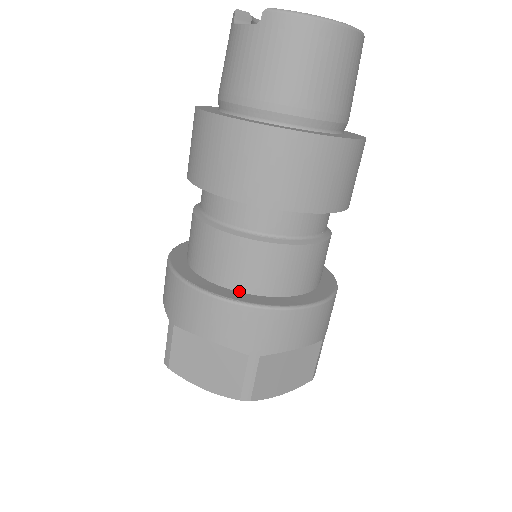
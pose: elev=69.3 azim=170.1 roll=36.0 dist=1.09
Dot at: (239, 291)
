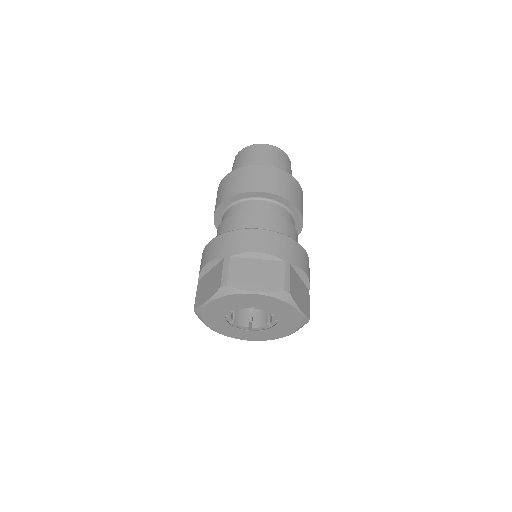
Dot at: occluded
